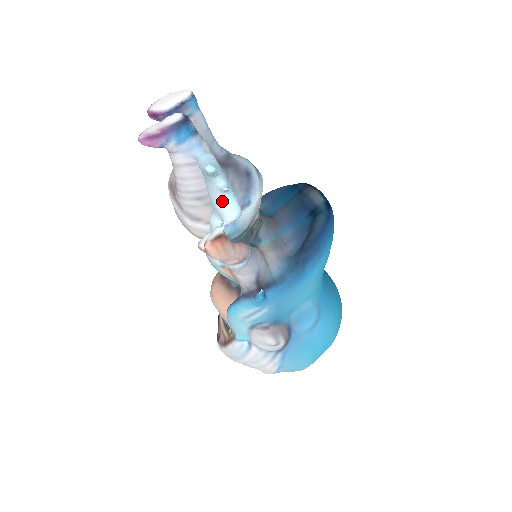
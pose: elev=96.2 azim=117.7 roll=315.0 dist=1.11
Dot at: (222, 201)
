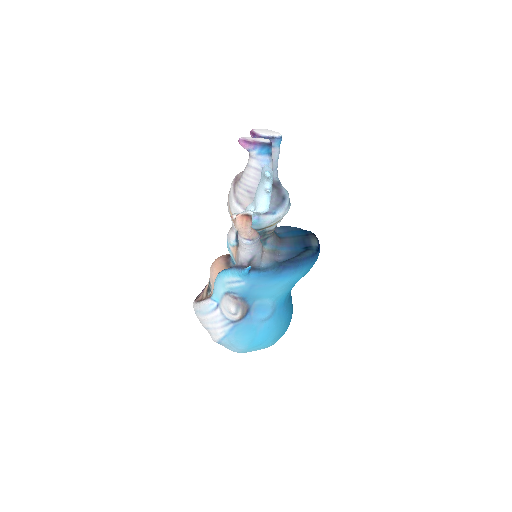
Dot at: (262, 197)
